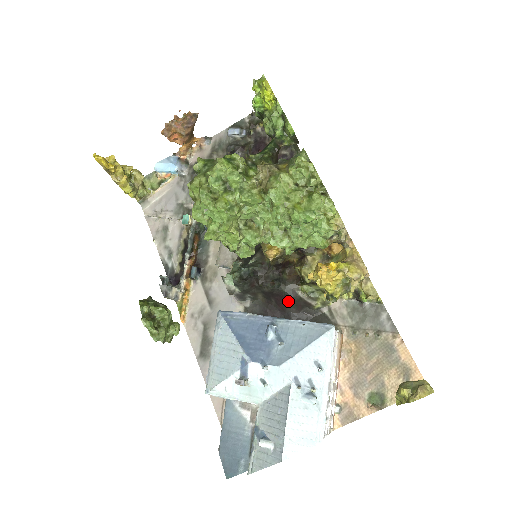
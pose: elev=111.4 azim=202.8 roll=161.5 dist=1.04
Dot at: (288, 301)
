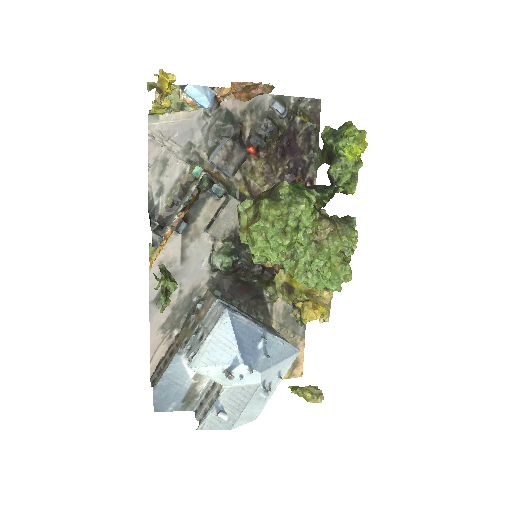
Dot at: (252, 292)
